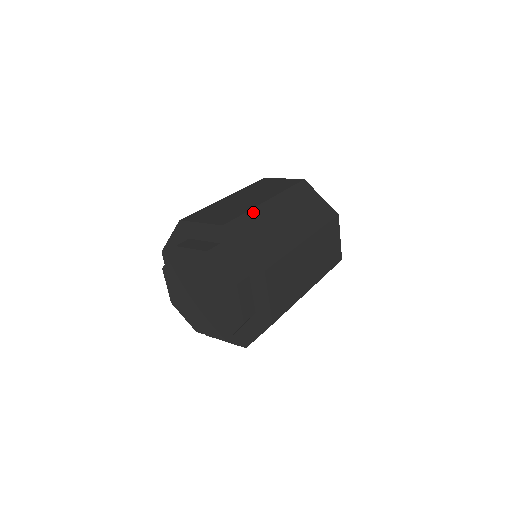
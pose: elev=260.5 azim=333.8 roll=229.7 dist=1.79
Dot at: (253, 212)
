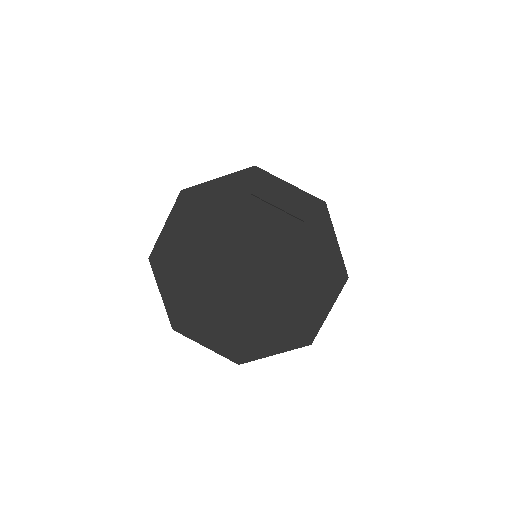
Dot at: occluded
